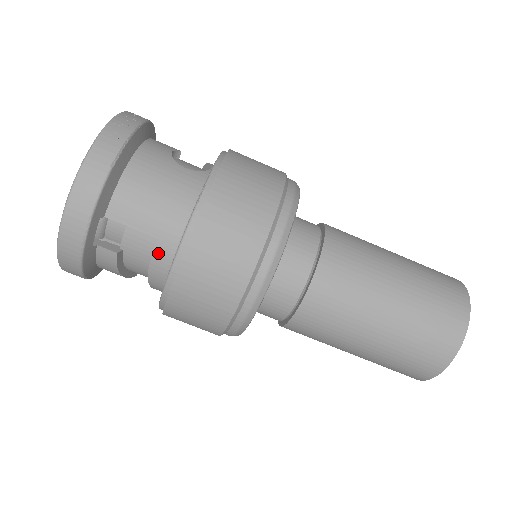
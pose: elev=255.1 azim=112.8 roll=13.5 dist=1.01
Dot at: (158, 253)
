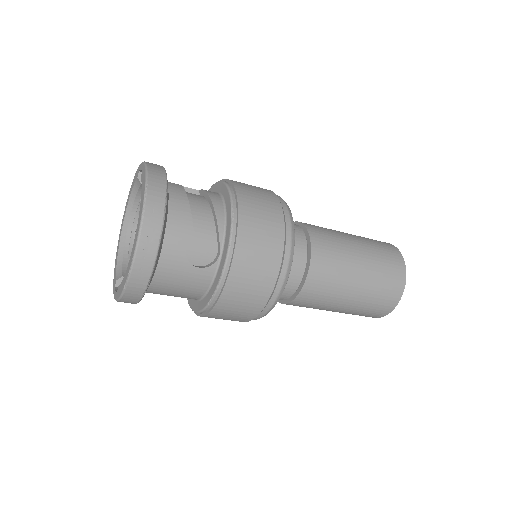
Dot at: occluded
